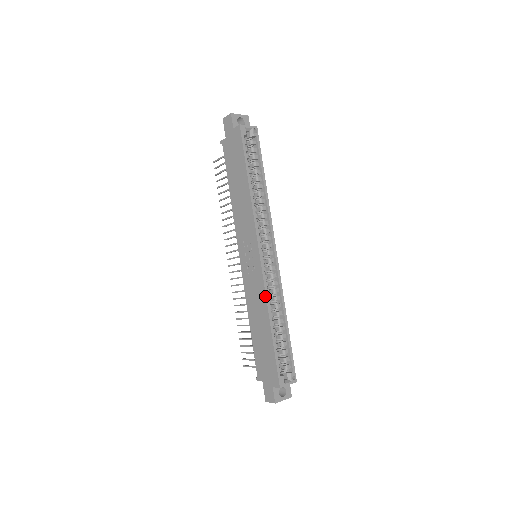
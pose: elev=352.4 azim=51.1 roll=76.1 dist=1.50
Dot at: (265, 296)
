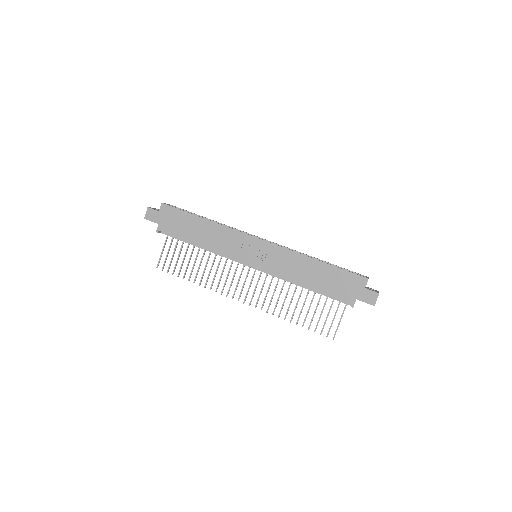
Dot at: (292, 252)
